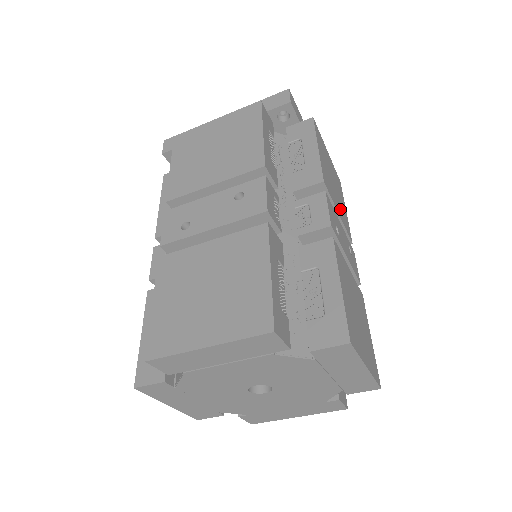
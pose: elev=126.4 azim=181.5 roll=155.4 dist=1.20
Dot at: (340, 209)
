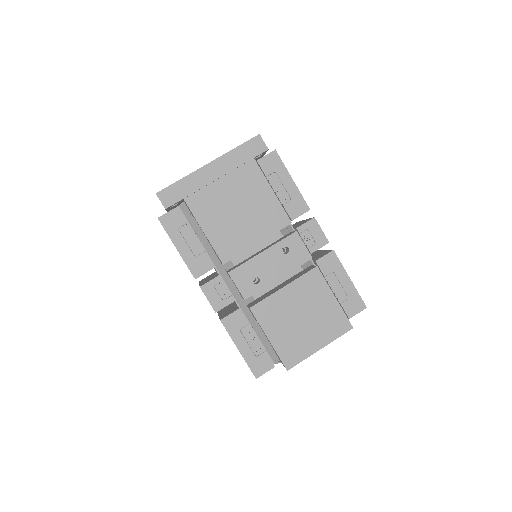
Dot at: occluded
